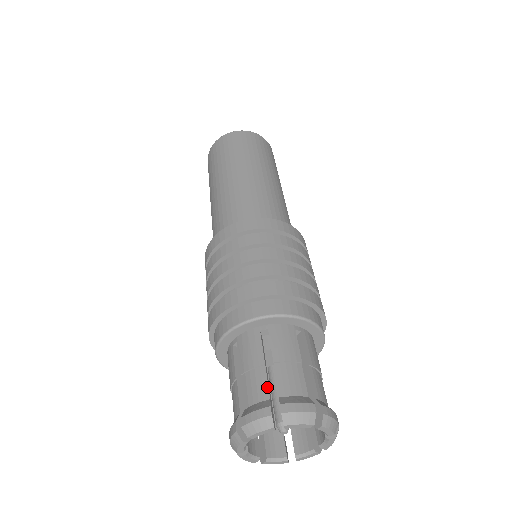
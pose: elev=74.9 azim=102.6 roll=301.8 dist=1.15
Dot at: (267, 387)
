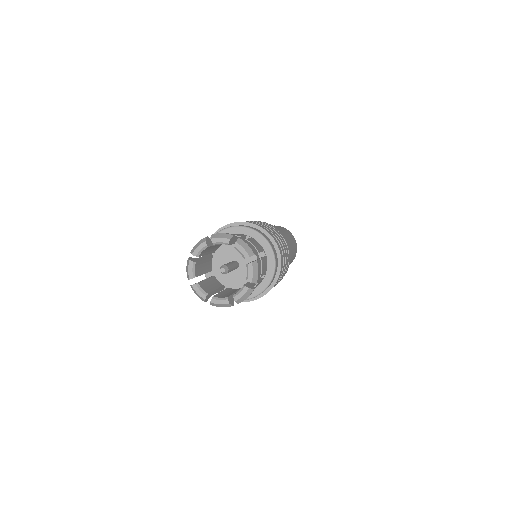
Dot at: (198, 258)
